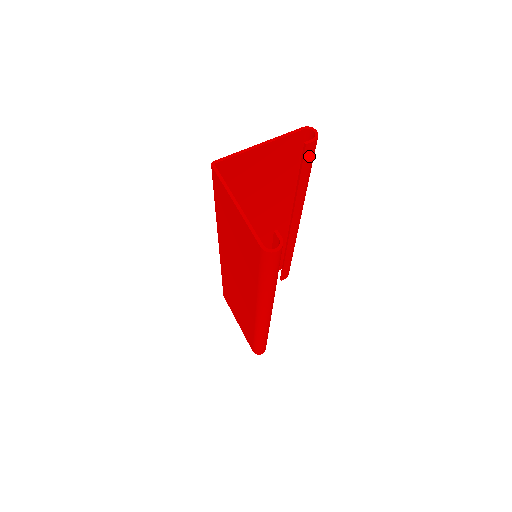
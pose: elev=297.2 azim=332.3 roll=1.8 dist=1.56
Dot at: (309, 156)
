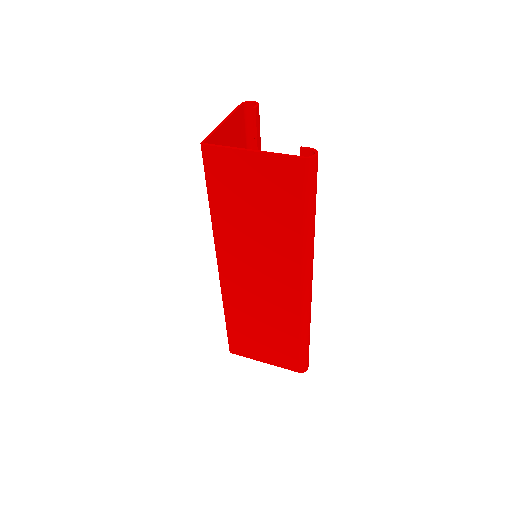
Dot at: (258, 124)
